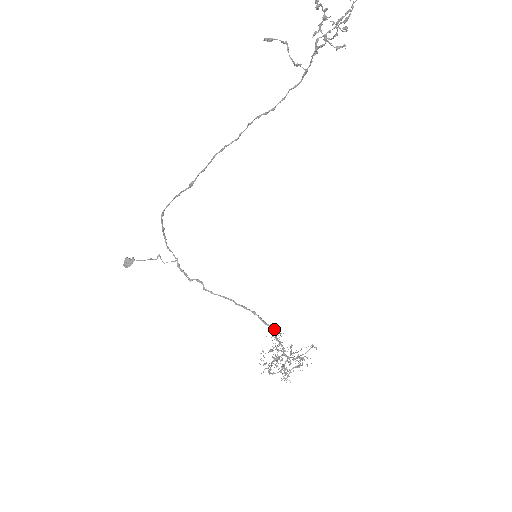
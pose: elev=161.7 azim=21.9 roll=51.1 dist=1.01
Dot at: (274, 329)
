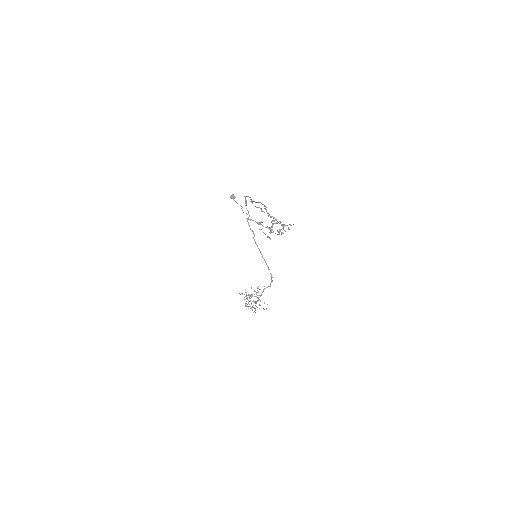
Dot at: (270, 284)
